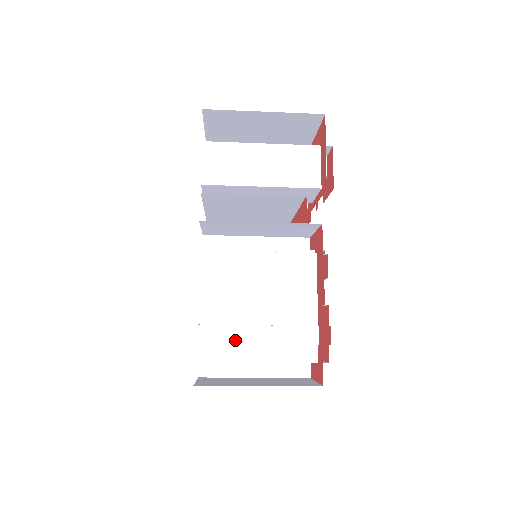
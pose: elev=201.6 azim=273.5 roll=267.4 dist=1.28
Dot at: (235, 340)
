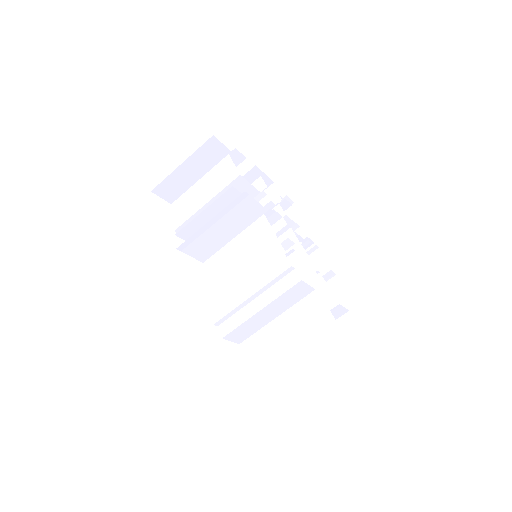
Dot at: (236, 305)
